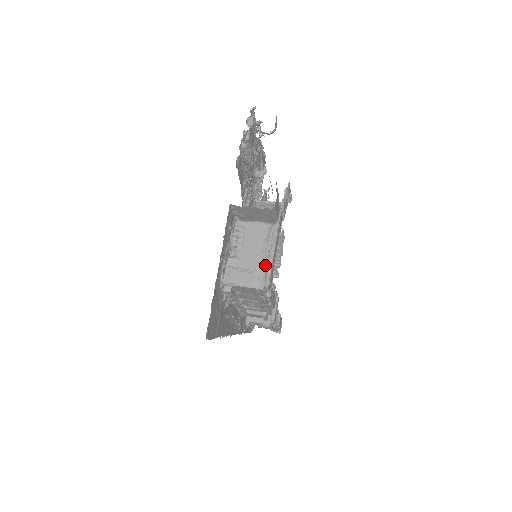
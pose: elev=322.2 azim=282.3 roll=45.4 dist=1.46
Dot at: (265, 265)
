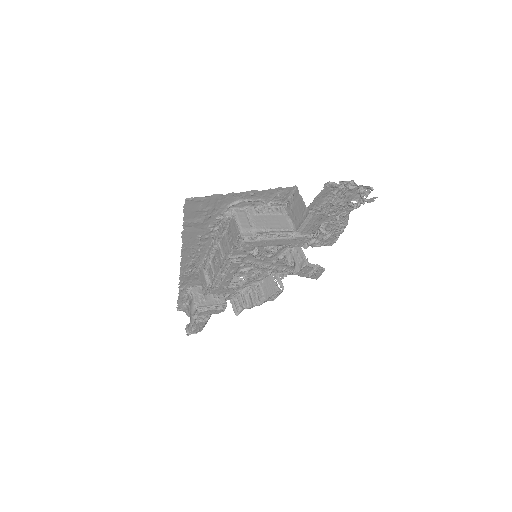
Dot at: (262, 233)
